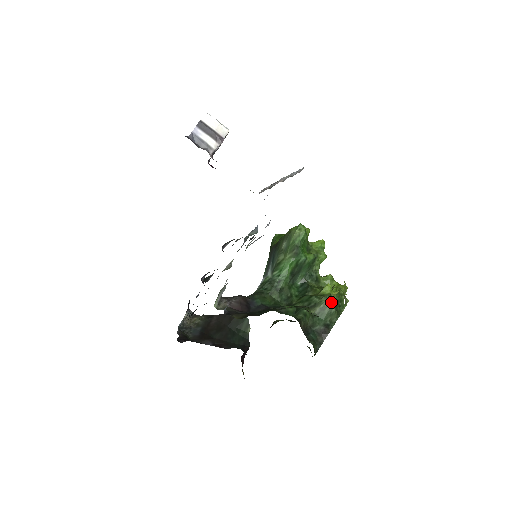
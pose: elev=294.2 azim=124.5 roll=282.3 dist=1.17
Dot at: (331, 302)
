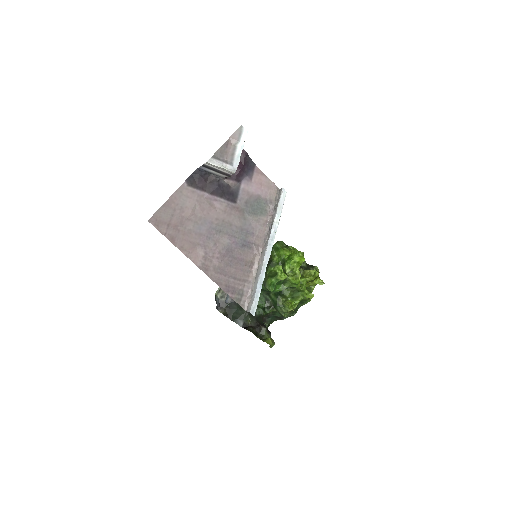
Dot at: occluded
